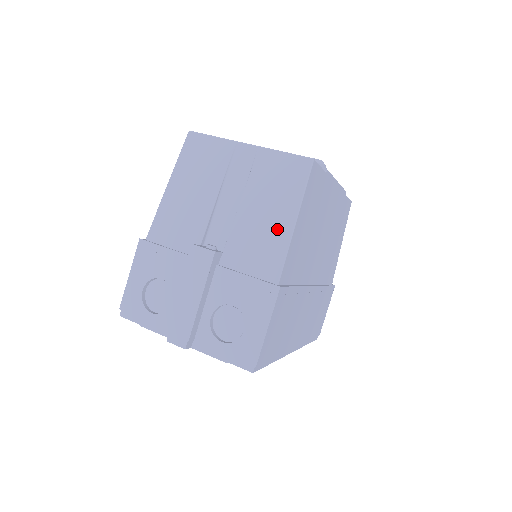
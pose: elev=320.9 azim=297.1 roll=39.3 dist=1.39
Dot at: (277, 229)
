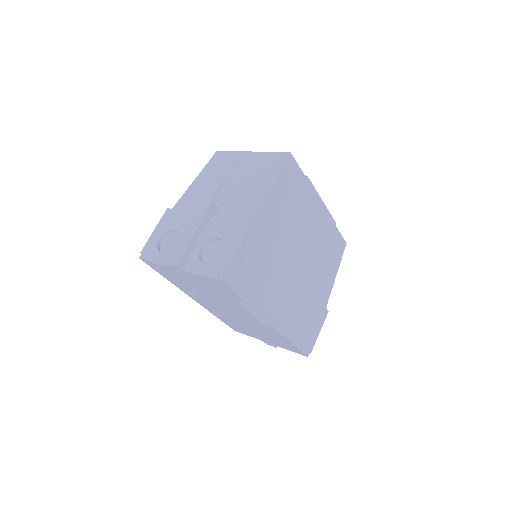
Dot at: (258, 191)
